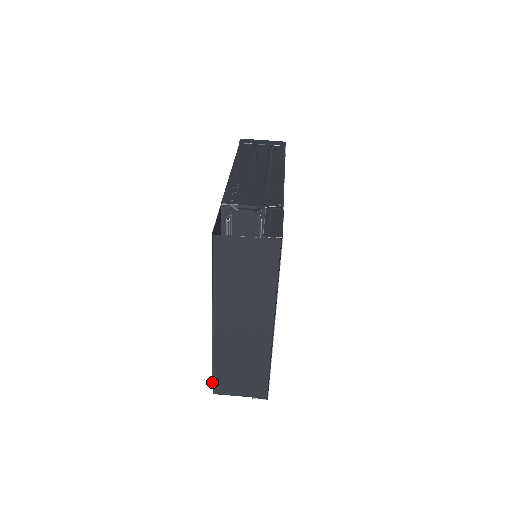
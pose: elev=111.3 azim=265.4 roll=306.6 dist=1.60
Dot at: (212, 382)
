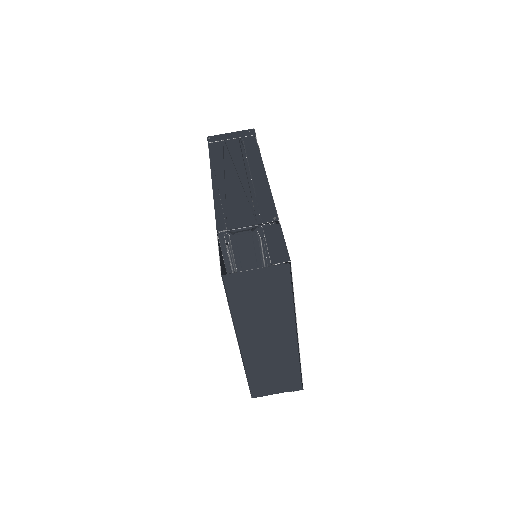
Dot at: occluded
